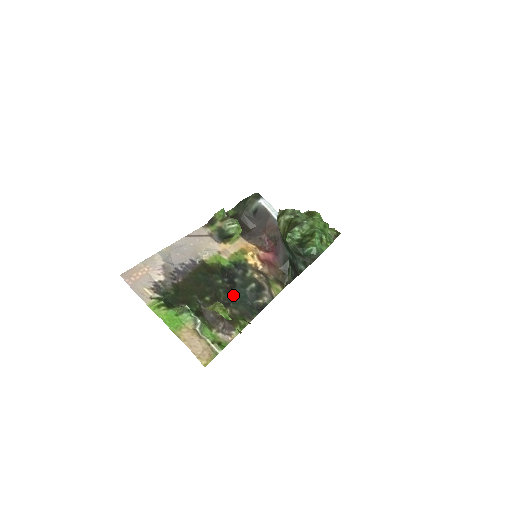
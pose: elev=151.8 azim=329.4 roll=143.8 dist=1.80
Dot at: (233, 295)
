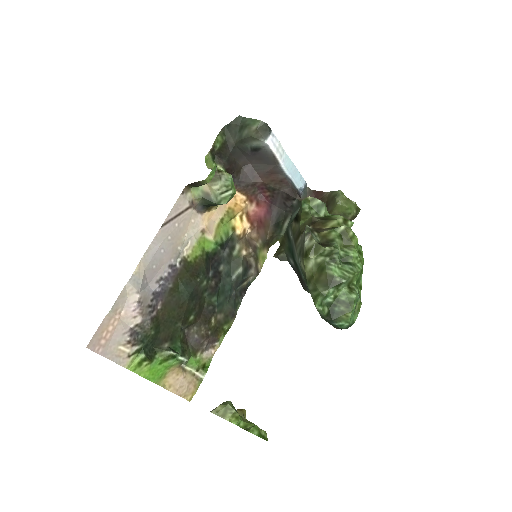
Dot at: (218, 294)
